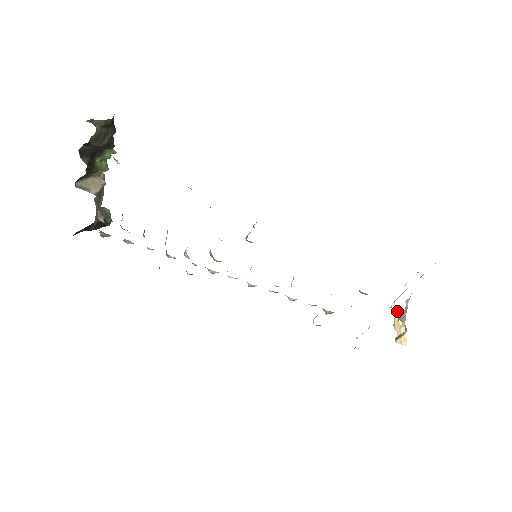
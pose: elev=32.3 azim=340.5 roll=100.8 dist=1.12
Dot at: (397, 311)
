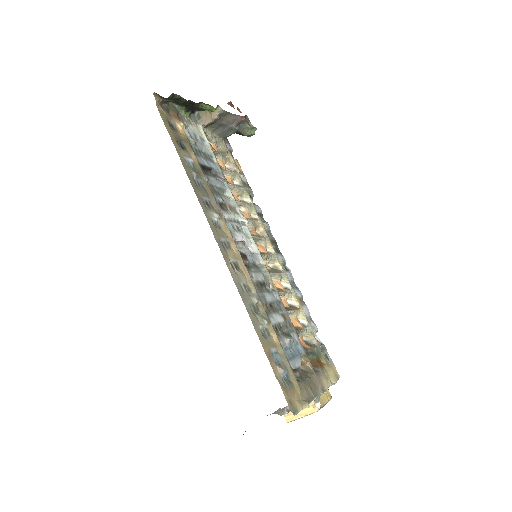
Dot at: (316, 402)
